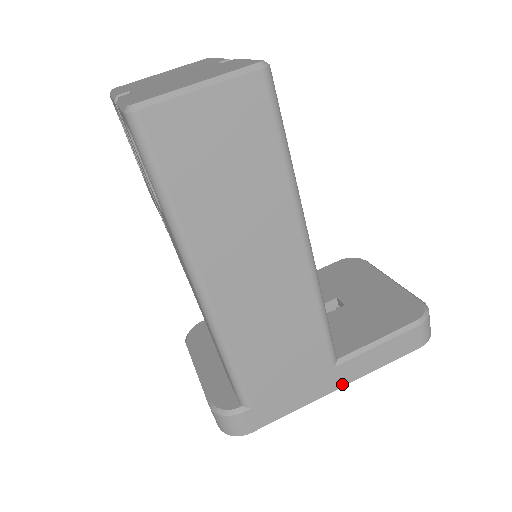
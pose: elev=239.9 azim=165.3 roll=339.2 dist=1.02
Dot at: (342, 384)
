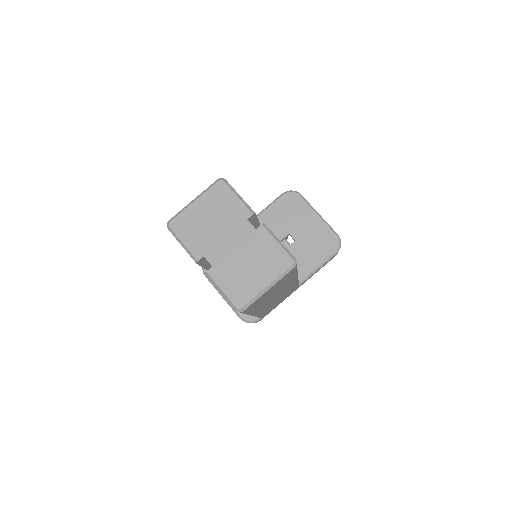
Dot at: occluded
